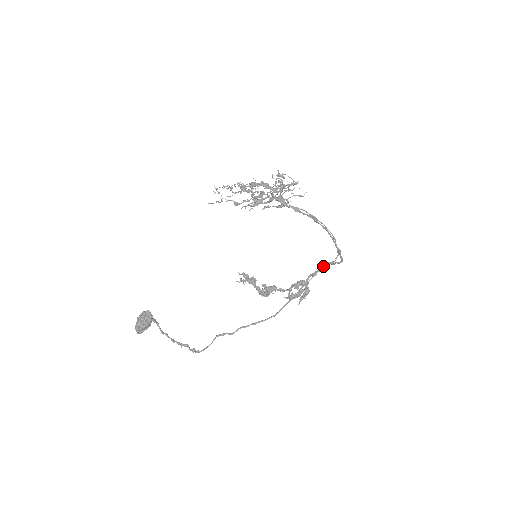
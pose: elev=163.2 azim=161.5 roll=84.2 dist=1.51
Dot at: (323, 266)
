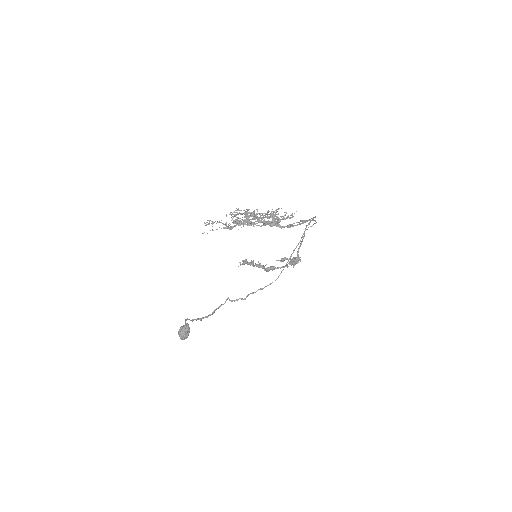
Dot at: (304, 233)
